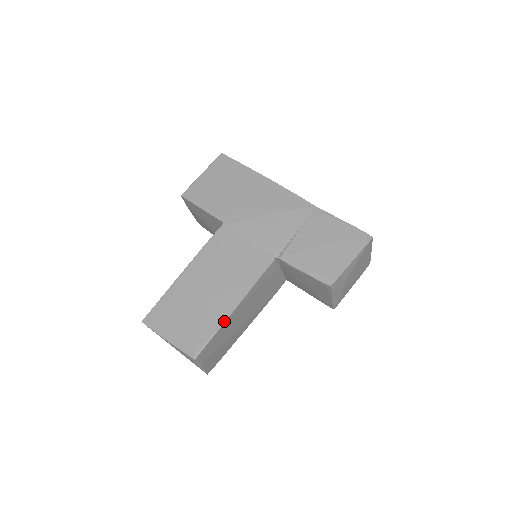
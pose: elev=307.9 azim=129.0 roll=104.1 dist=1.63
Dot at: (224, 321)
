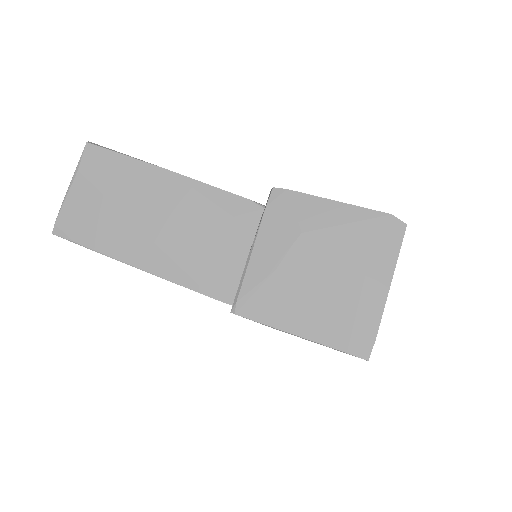
Dot at: occluded
